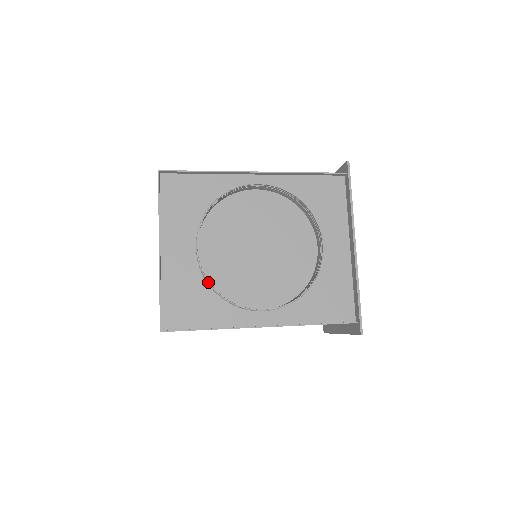
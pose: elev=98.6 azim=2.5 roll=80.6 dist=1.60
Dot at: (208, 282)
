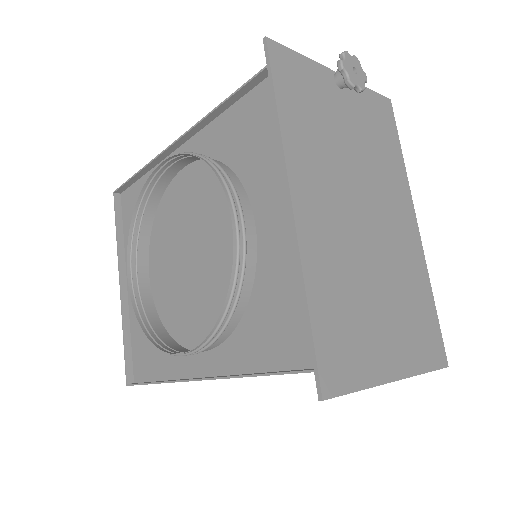
Dot at: (139, 319)
